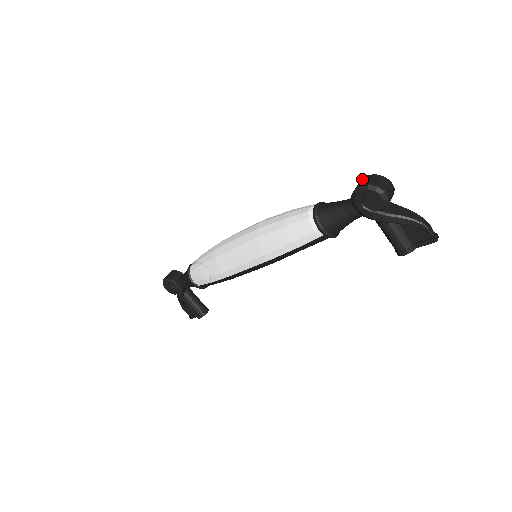
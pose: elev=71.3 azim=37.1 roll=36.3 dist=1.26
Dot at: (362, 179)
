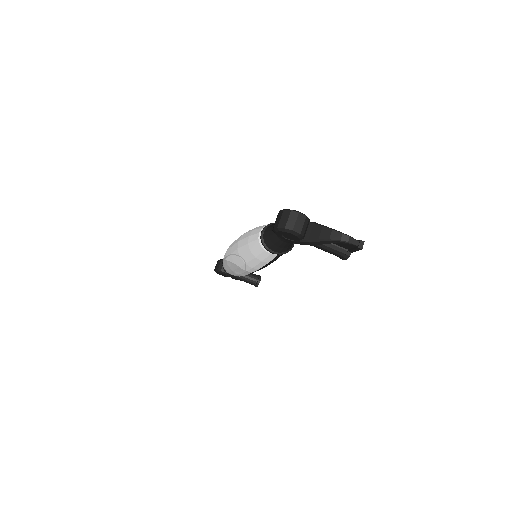
Dot at: (277, 215)
